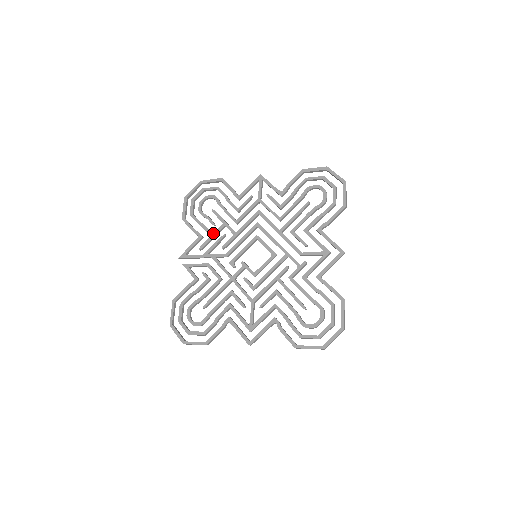
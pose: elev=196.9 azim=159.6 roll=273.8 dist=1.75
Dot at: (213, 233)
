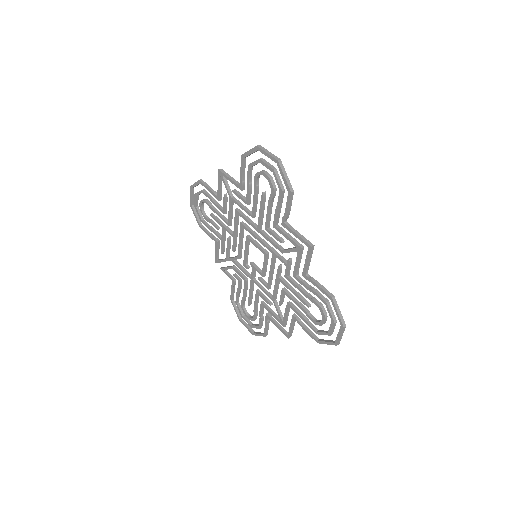
Dot at: (221, 238)
